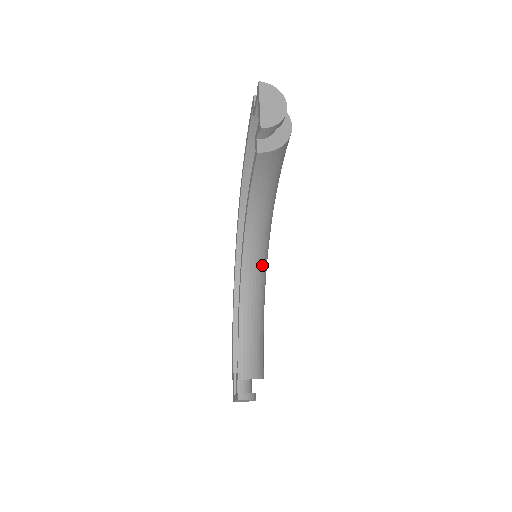
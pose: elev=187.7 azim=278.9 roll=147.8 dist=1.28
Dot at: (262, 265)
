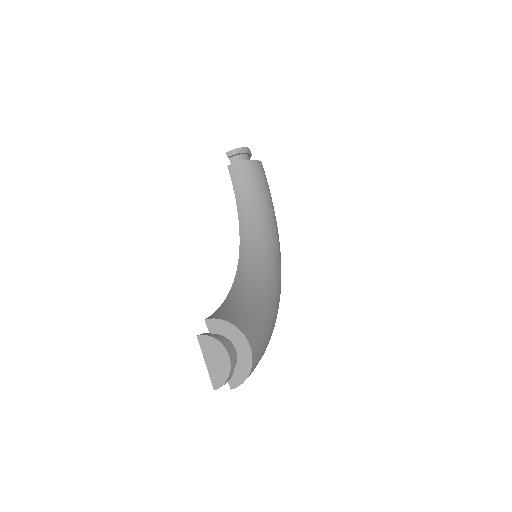
Dot at: (262, 261)
